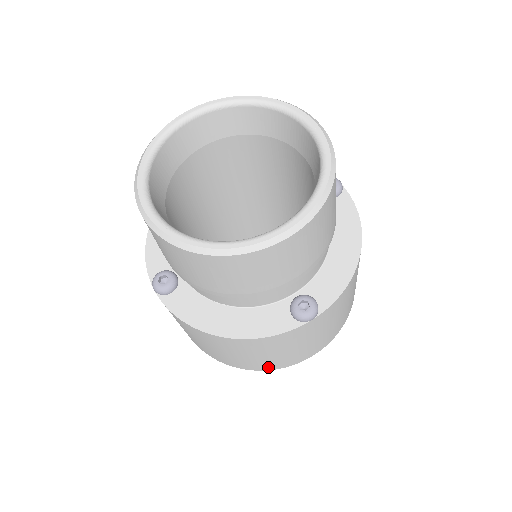
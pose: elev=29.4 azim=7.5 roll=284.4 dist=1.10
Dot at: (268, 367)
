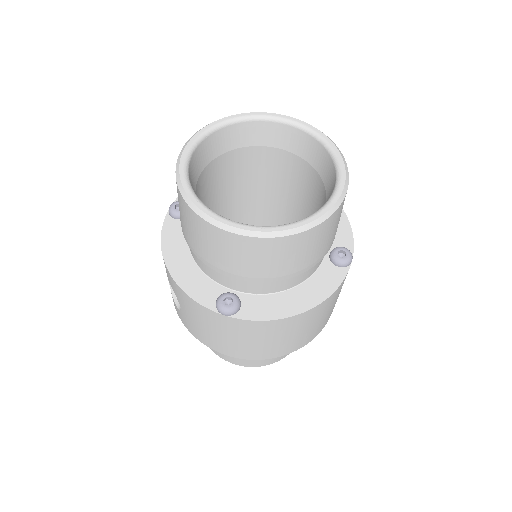
Dot at: (317, 333)
